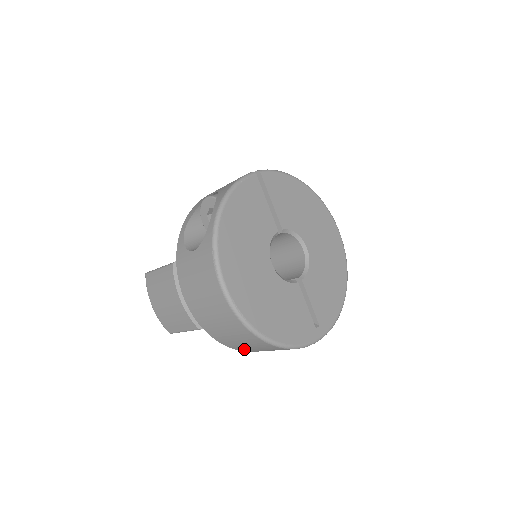
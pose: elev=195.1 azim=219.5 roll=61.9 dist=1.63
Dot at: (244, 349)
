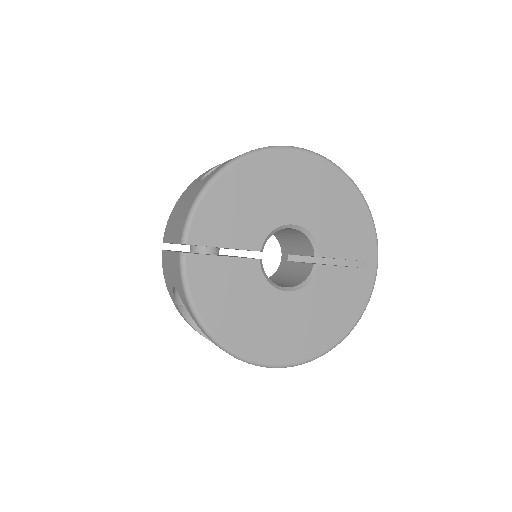
Dot at: occluded
